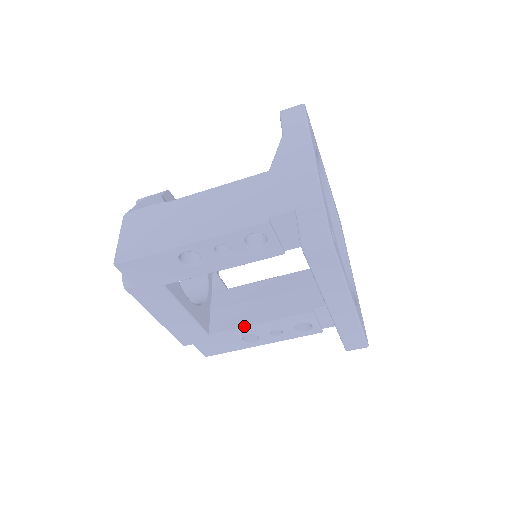
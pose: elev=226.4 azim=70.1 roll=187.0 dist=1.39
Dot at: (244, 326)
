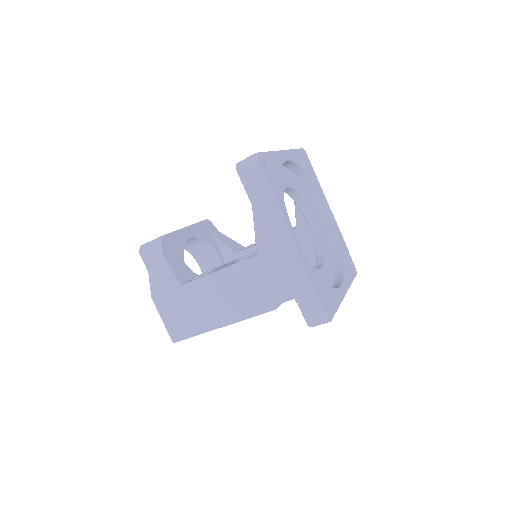
Dot at: occluded
